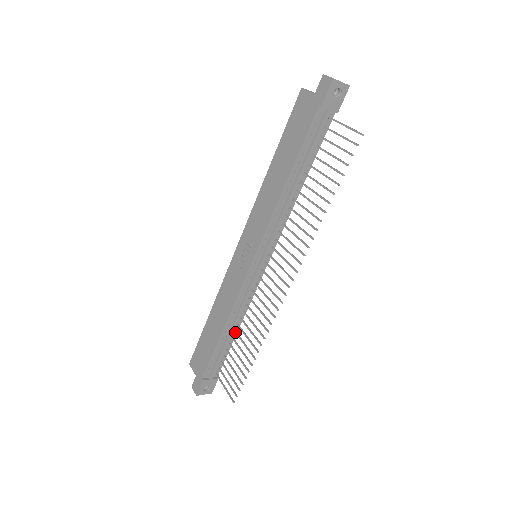
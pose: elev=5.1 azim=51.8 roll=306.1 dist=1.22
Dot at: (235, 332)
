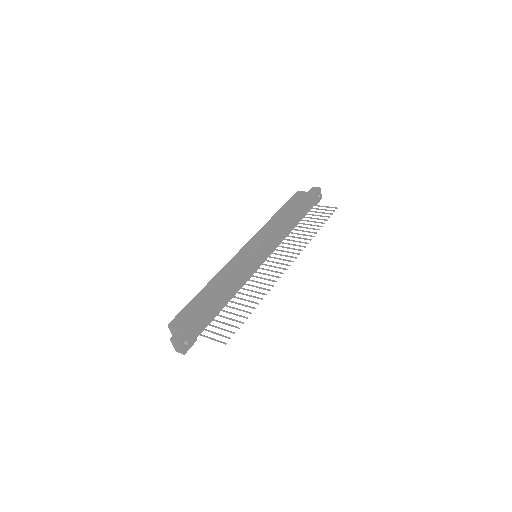
Dot at: (228, 300)
